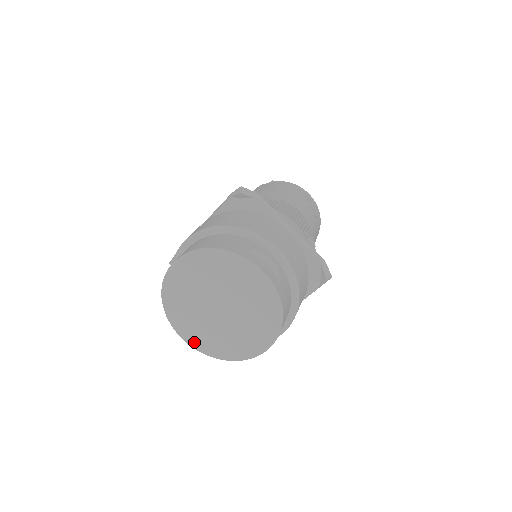
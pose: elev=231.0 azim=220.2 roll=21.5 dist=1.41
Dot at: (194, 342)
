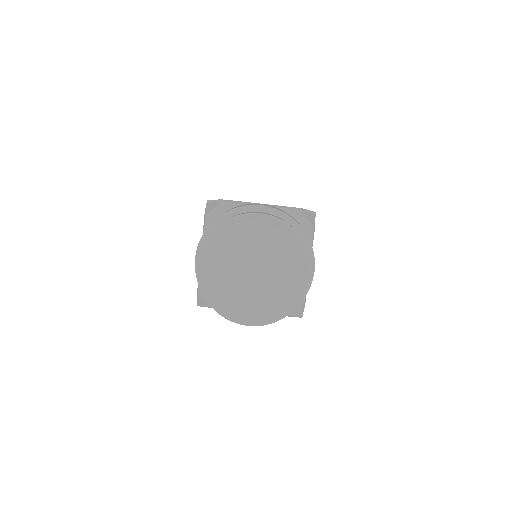
Dot at: (204, 273)
